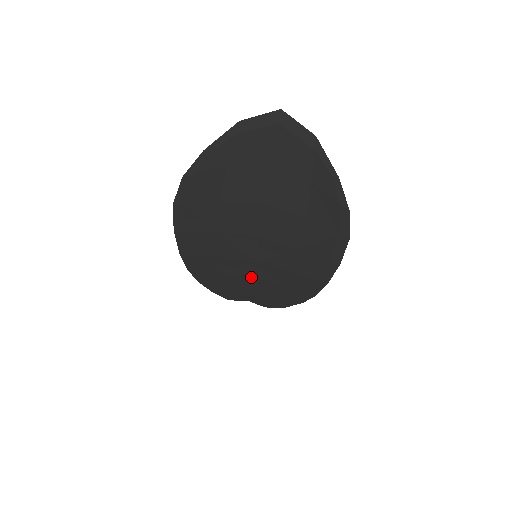
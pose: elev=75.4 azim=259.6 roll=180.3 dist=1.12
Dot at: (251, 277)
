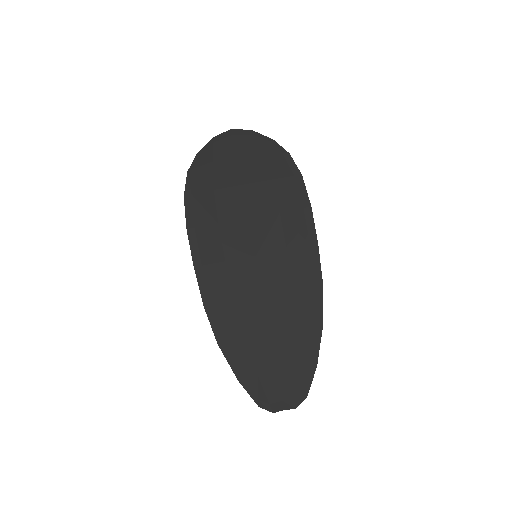
Dot at: (262, 296)
